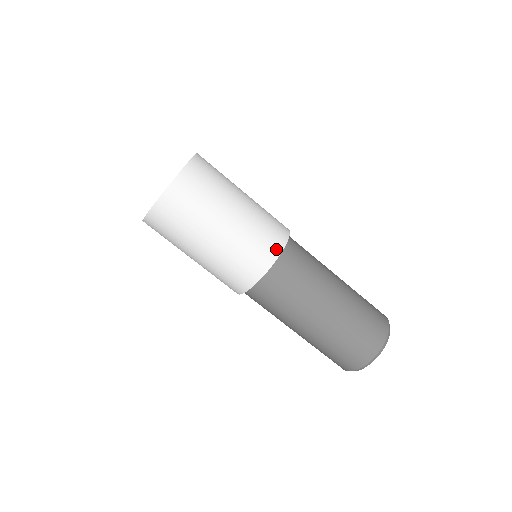
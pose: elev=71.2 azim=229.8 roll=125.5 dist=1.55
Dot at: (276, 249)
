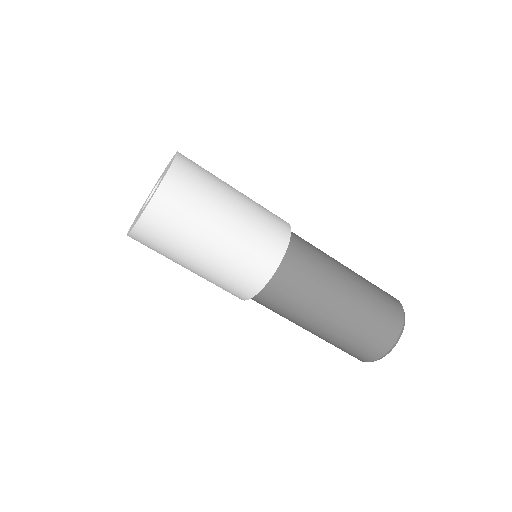
Dot at: (250, 292)
